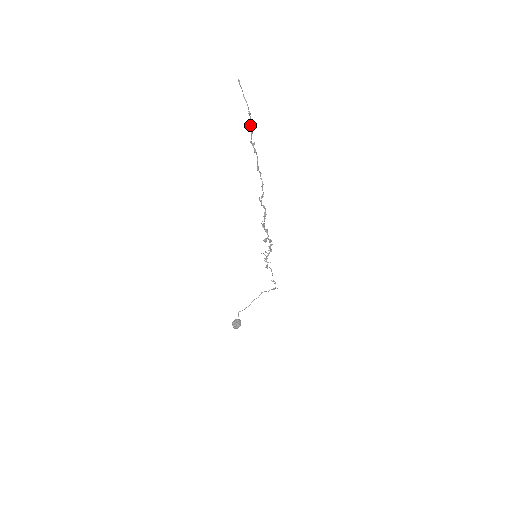
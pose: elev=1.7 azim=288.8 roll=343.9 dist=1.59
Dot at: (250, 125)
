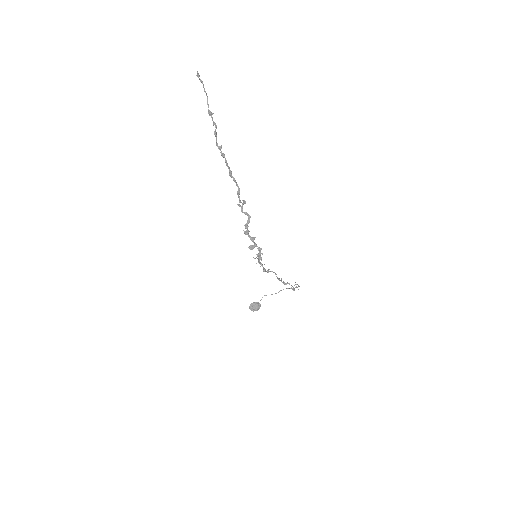
Dot at: occluded
